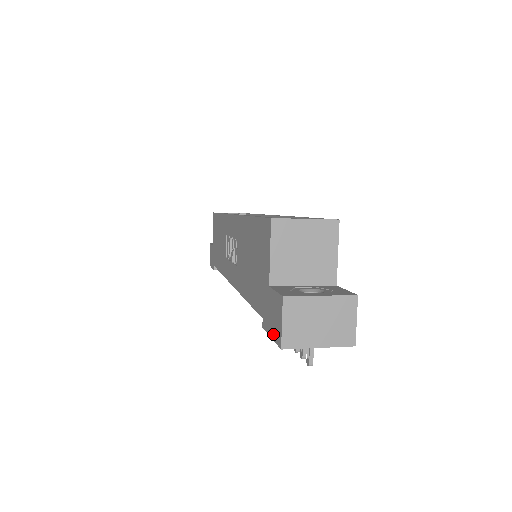
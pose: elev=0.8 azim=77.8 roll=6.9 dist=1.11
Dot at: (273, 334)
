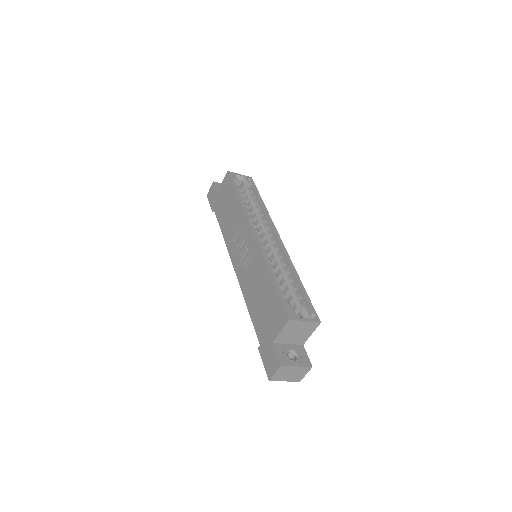
Dot at: (266, 366)
